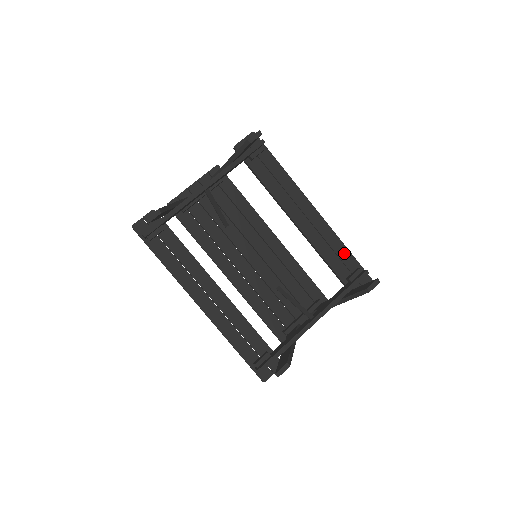
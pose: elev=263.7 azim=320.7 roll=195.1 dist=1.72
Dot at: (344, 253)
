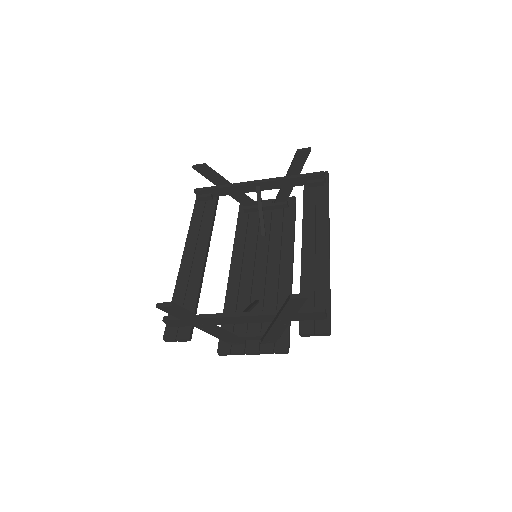
Dot at: (323, 290)
